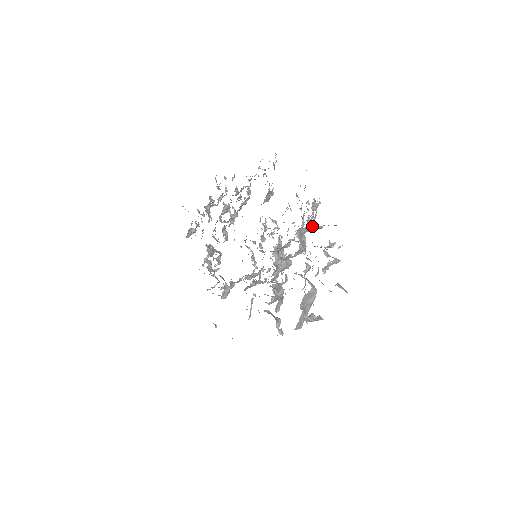
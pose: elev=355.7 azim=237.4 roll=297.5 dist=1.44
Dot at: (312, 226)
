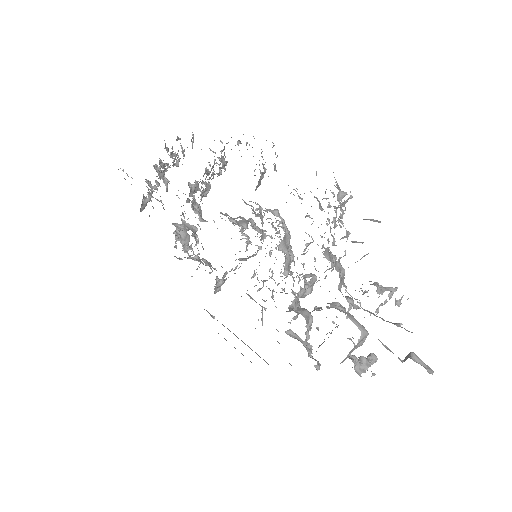
Dot at: occluded
